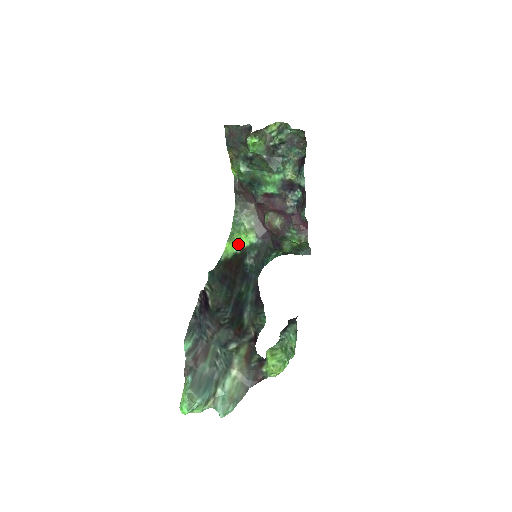
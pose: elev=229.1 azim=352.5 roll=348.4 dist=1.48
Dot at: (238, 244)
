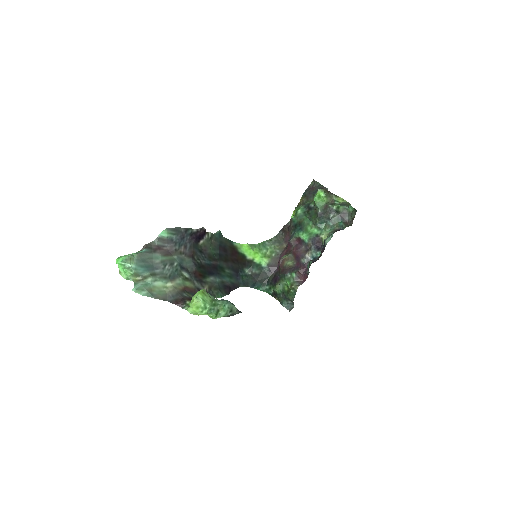
Dot at: (252, 254)
